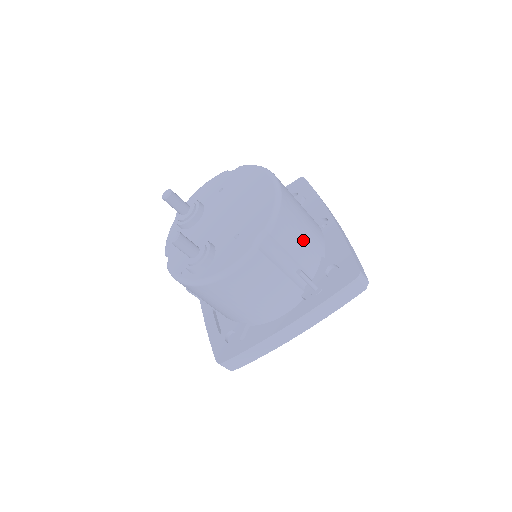
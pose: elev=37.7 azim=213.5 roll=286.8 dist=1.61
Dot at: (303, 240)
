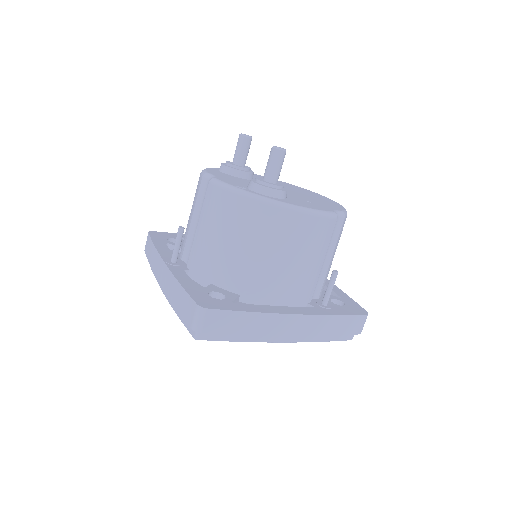
Dot at: occluded
